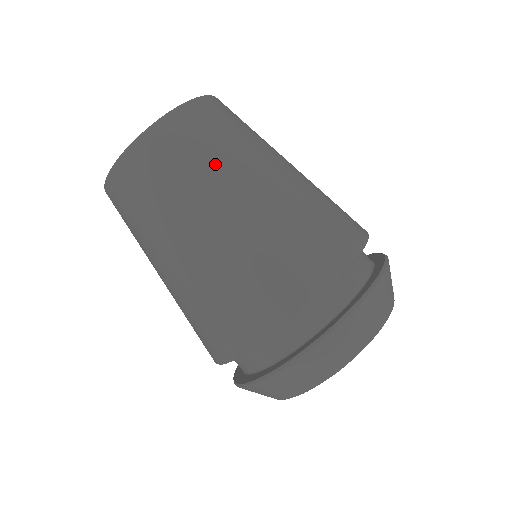
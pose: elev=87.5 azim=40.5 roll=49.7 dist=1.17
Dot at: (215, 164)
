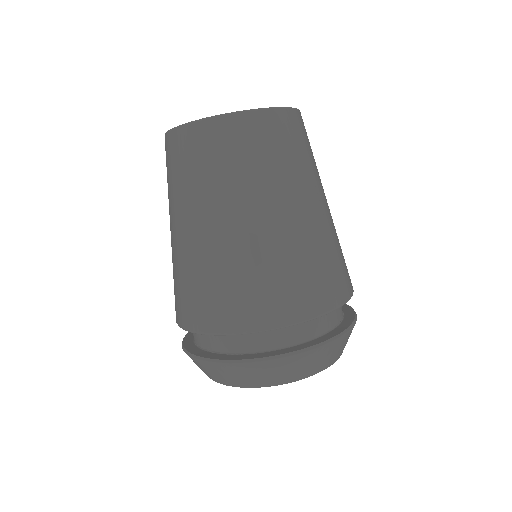
Dot at: (235, 181)
